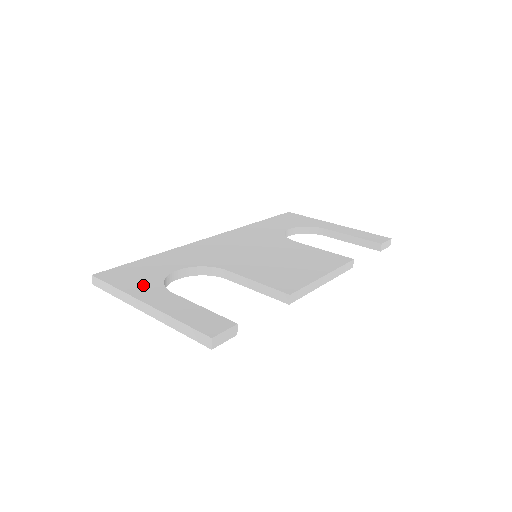
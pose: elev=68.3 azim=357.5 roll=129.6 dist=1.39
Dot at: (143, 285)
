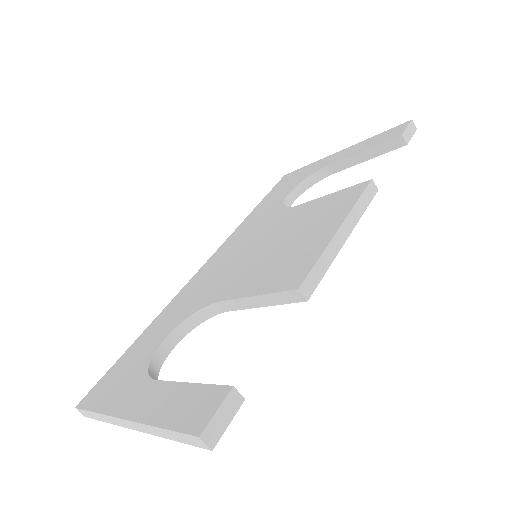
Dot at: (125, 389)
